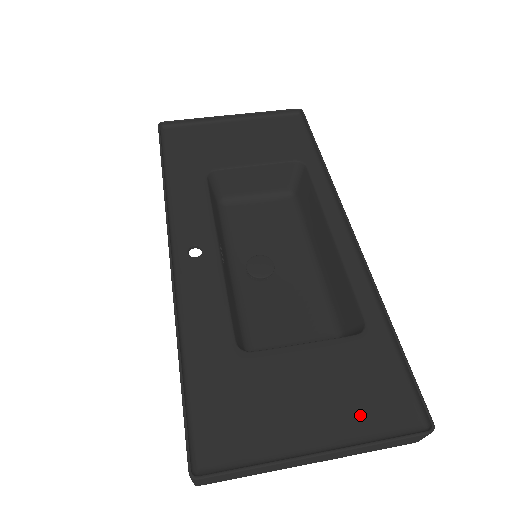
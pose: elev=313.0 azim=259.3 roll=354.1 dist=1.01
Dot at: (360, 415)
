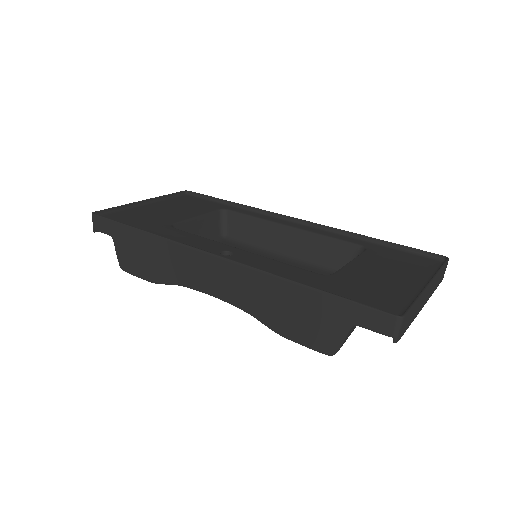
Dot at: (417, 269)
